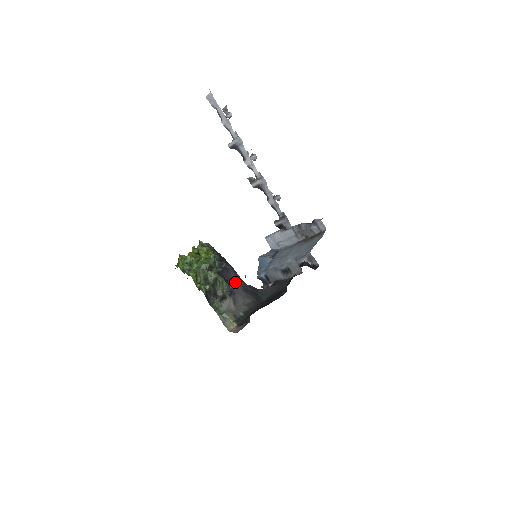
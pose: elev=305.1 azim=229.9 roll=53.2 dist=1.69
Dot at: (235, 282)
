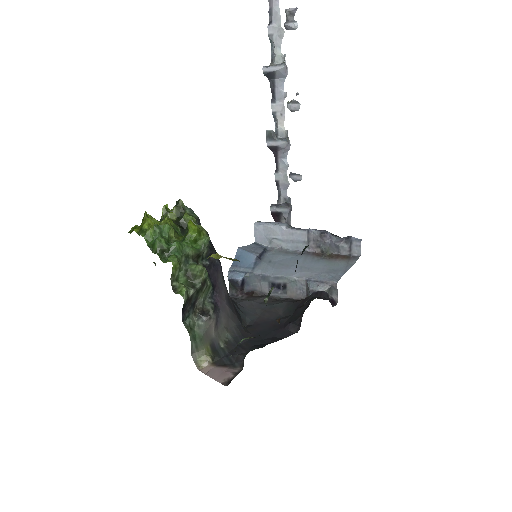
Dot at: (221, 288)
